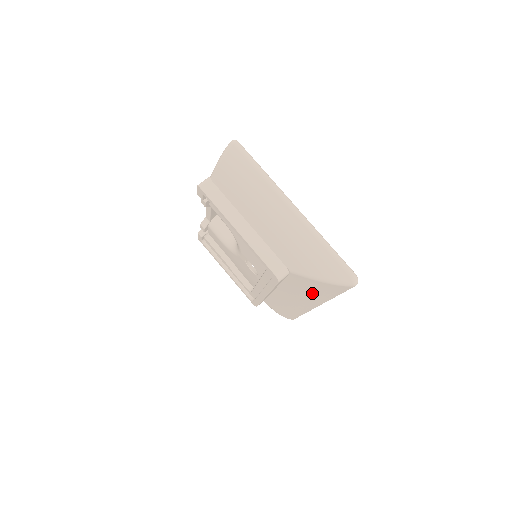
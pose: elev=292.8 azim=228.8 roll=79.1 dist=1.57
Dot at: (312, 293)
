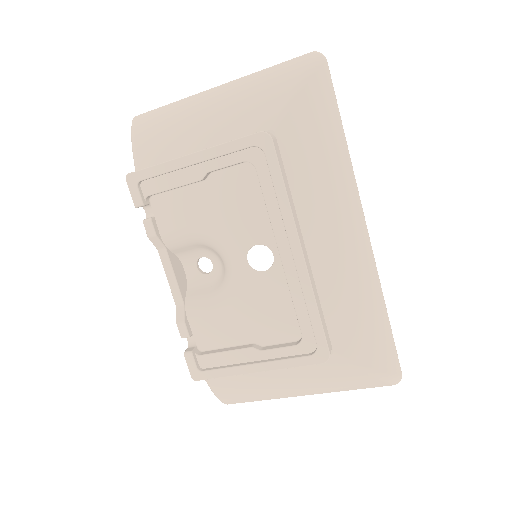
Dot at: (323, 154)
